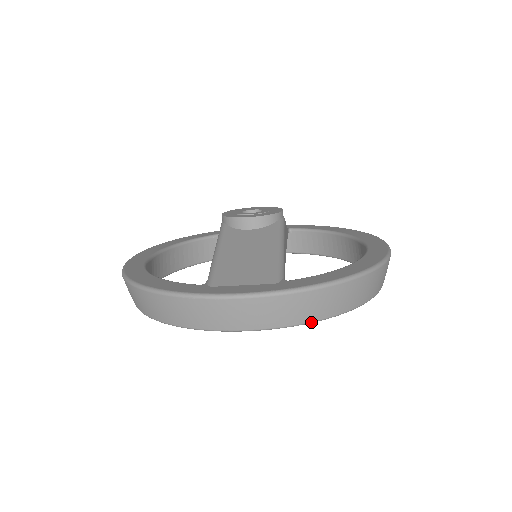
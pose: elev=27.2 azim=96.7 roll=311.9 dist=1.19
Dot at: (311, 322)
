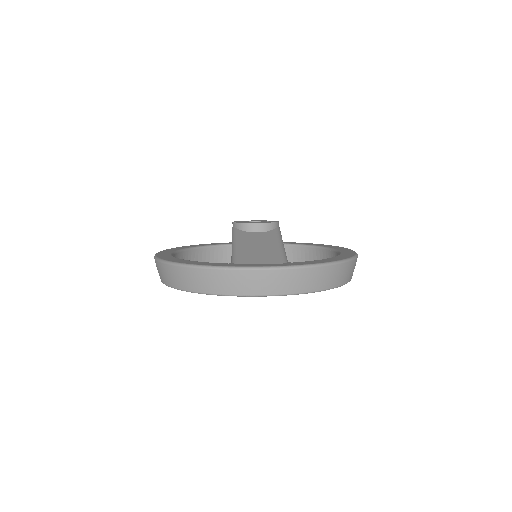
Dot at: (308, 292)
